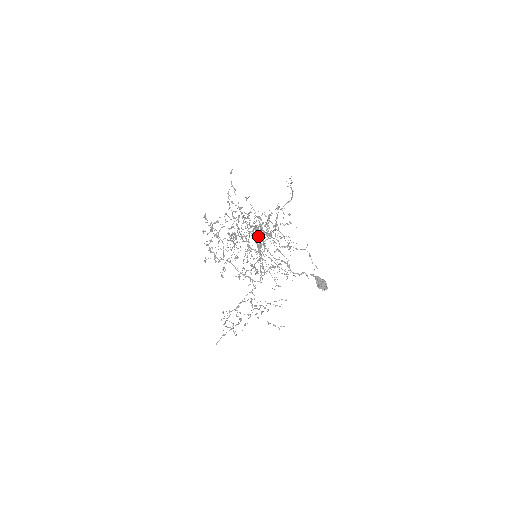
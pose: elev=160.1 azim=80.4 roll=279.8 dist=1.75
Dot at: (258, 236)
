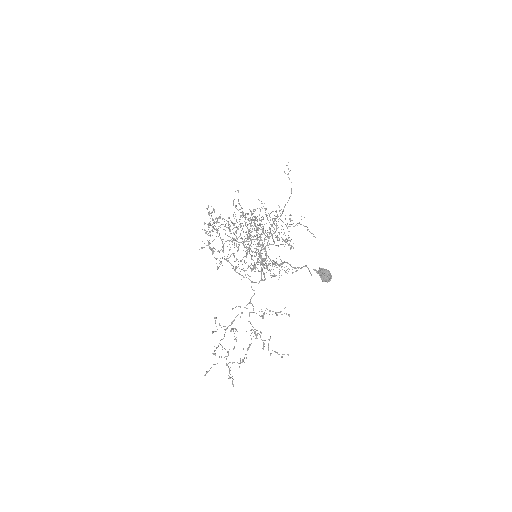
Dot at: occluded
